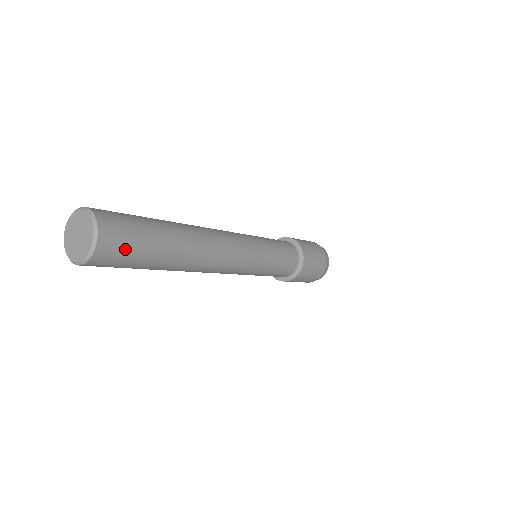
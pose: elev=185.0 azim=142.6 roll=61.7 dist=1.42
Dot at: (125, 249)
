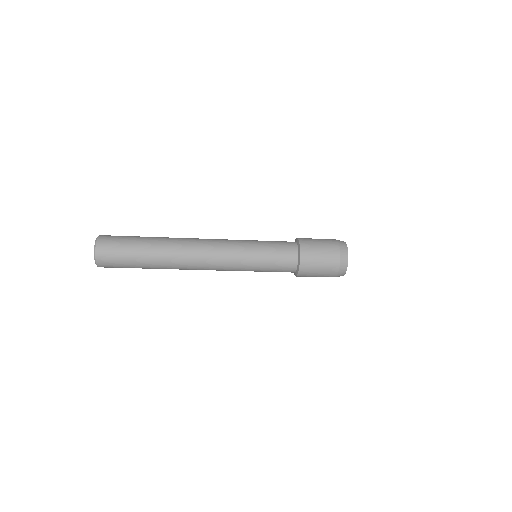
Dot at: (115, 248)
